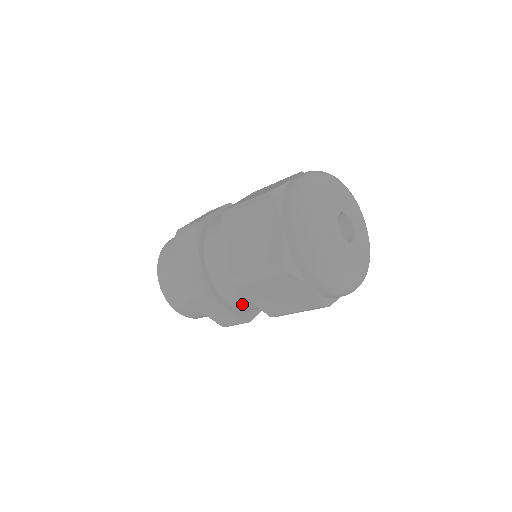
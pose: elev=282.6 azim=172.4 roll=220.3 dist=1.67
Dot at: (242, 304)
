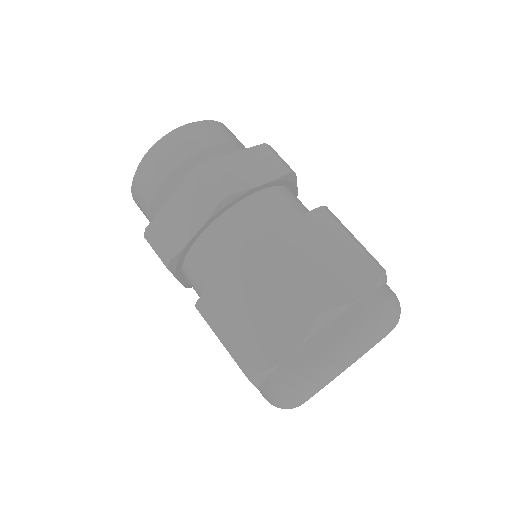
Dot at: occluded
